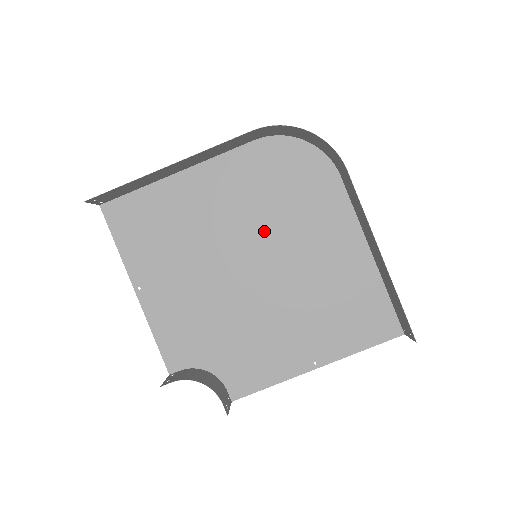
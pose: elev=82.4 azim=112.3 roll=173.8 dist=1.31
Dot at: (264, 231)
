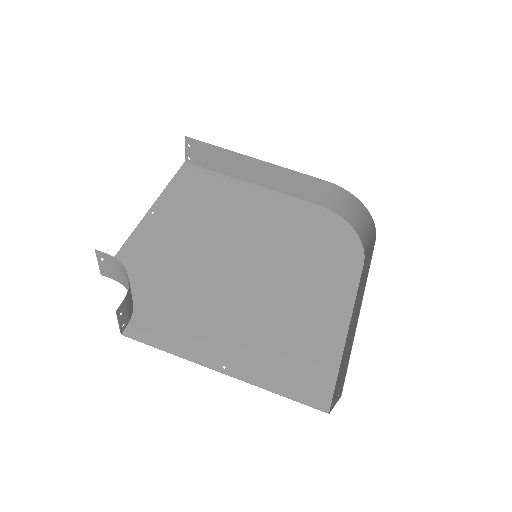
Dot at: (276, 251)
